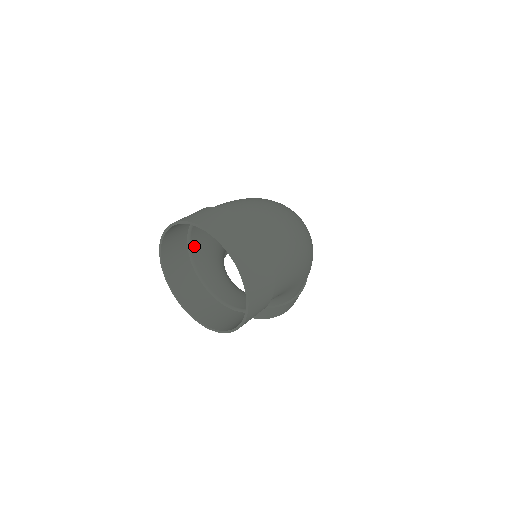
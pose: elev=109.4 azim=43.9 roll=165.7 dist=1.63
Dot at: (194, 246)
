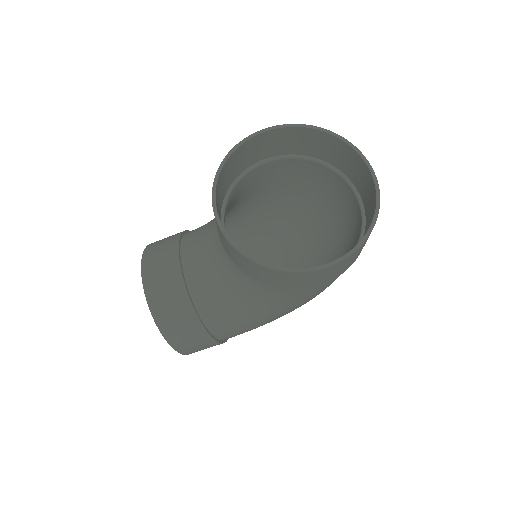
Dot at: (244, 179)
